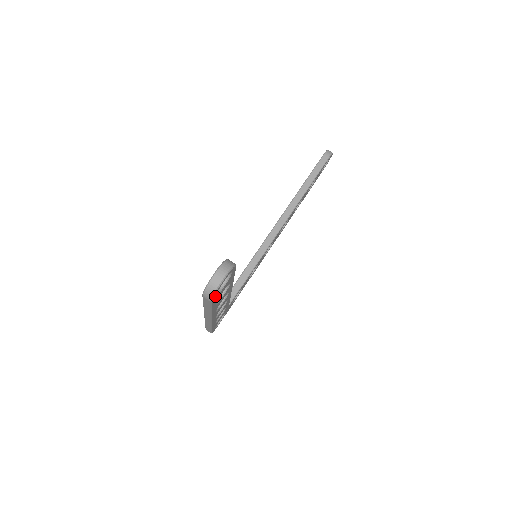
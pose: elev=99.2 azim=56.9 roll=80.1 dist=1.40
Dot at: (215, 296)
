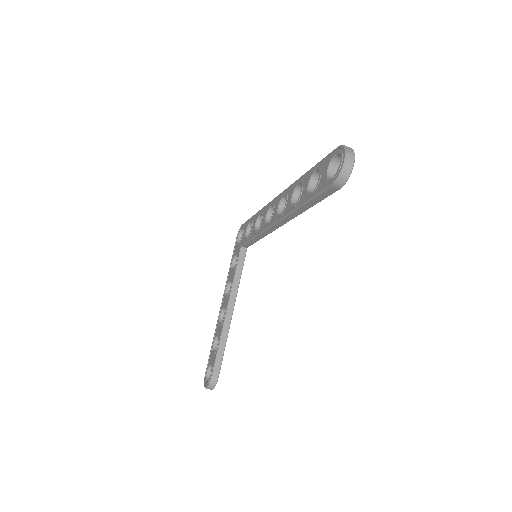
Dot at: occluded
